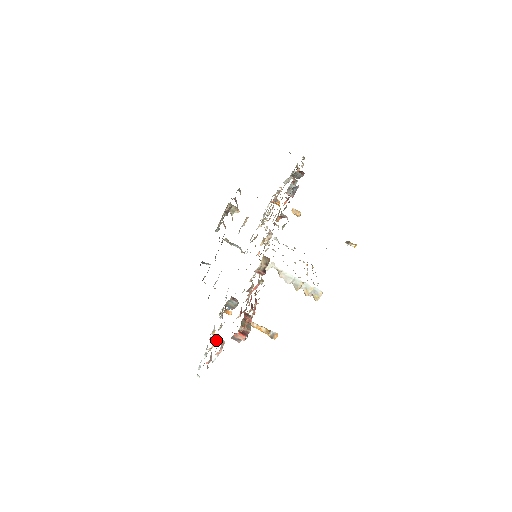
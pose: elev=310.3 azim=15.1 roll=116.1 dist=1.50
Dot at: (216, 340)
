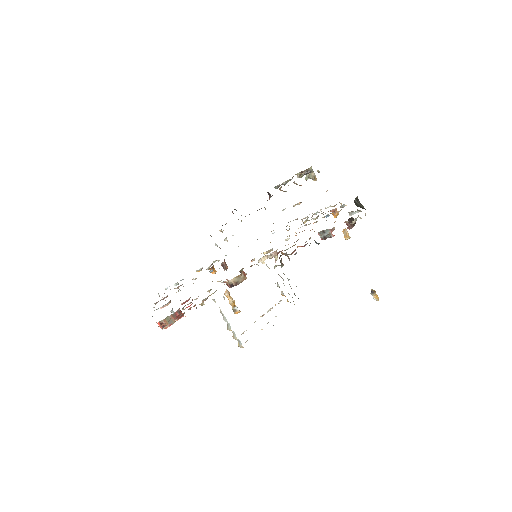
Dot at: (179, 289)
